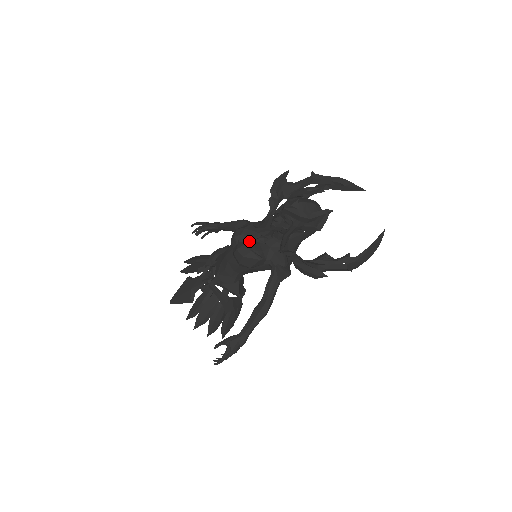
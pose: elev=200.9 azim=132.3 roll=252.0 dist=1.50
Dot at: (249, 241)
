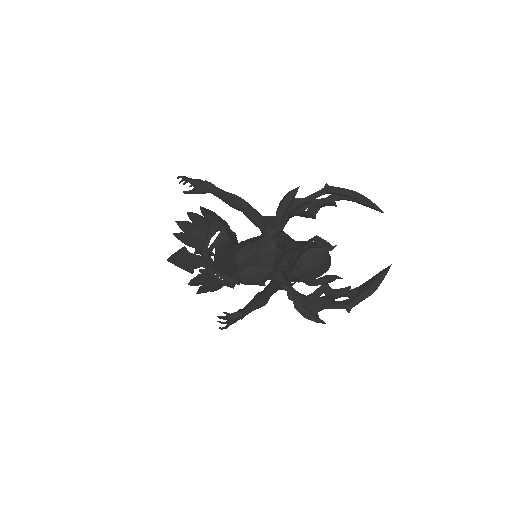
Dot at: (251, 266)
